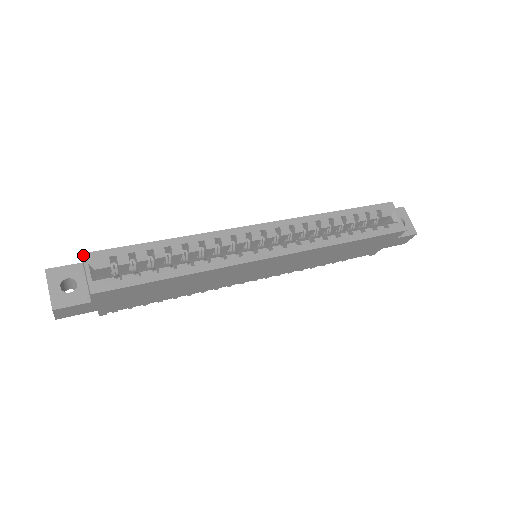
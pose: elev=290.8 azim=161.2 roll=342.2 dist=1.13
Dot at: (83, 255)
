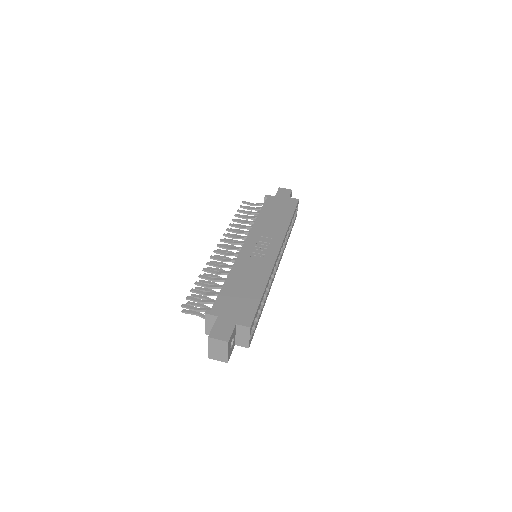
Dot at: (251, 328)
